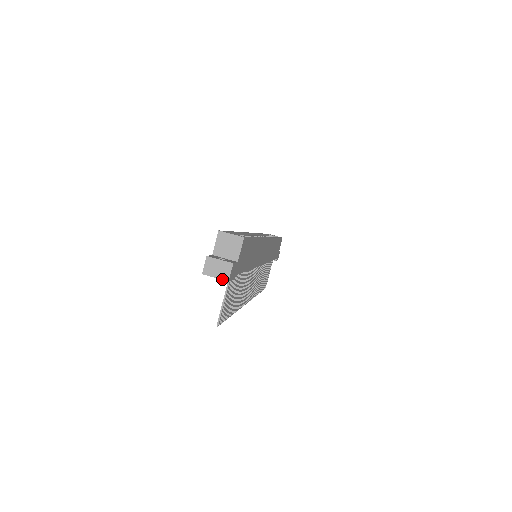
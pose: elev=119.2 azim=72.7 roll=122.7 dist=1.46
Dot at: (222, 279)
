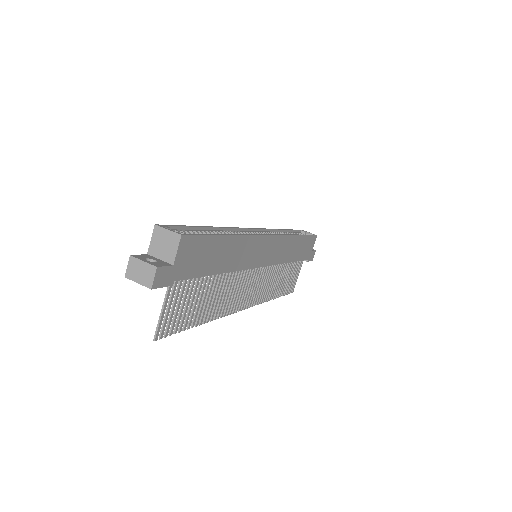
Dot at: (144, 285)
